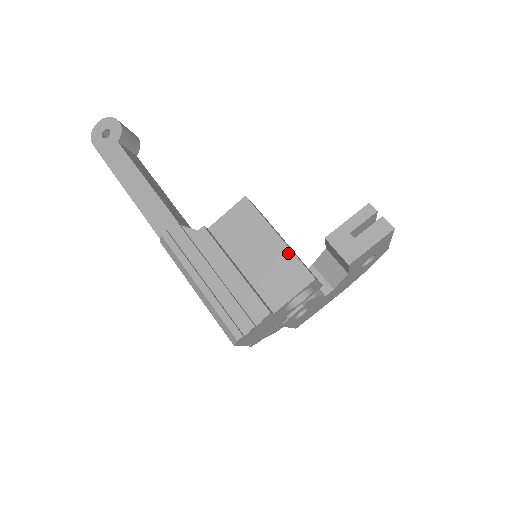
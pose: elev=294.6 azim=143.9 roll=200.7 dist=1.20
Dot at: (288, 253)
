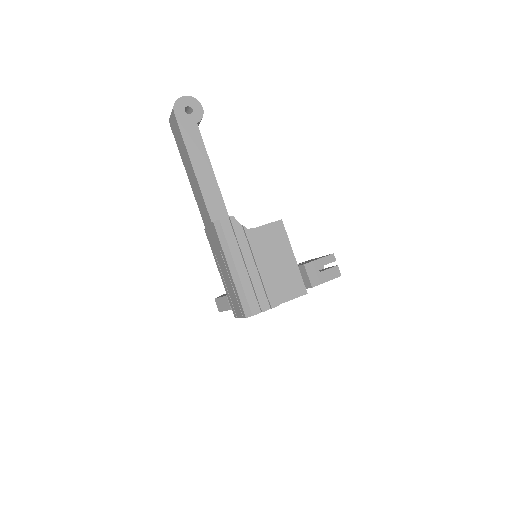
Dot at: (297, 270)
